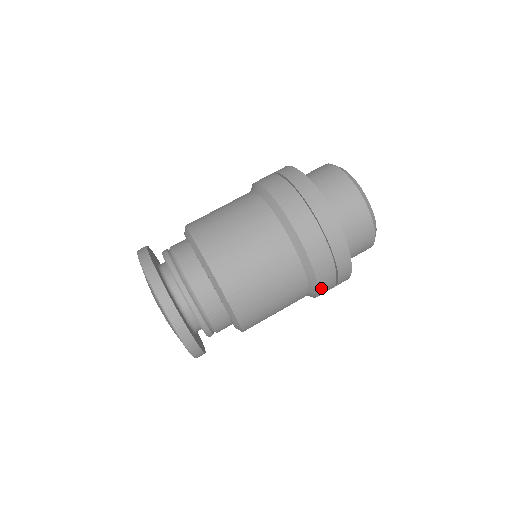
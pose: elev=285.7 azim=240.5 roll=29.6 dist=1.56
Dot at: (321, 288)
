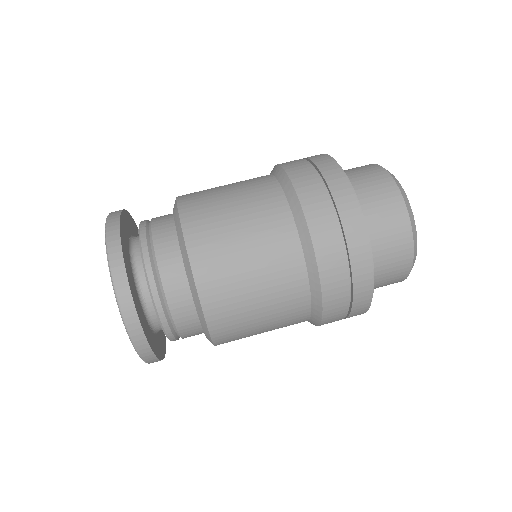
Dot at: (327, 305)
